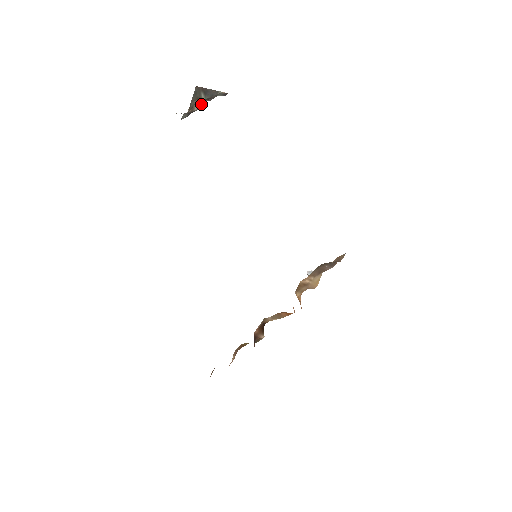
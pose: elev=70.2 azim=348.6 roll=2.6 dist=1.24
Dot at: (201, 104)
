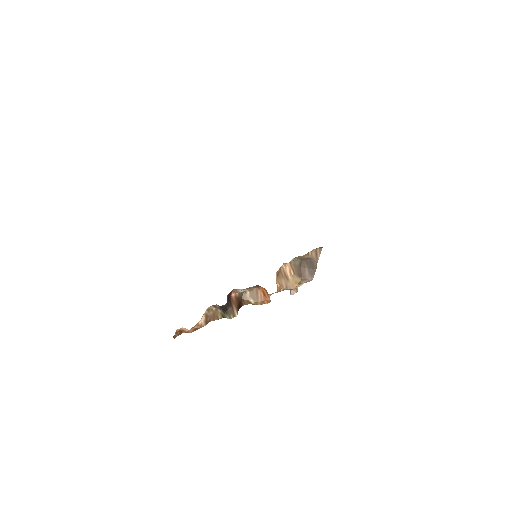
Dot at: occluded
